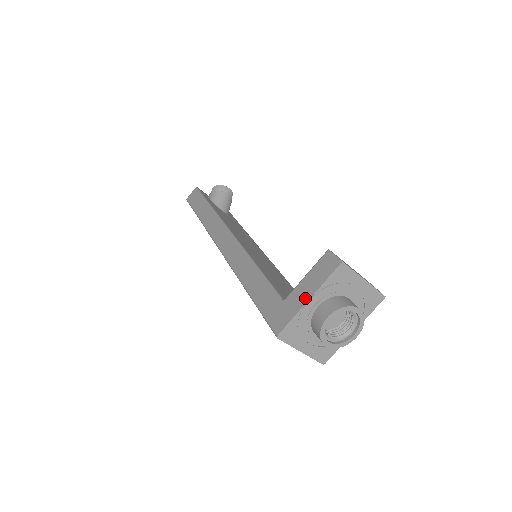
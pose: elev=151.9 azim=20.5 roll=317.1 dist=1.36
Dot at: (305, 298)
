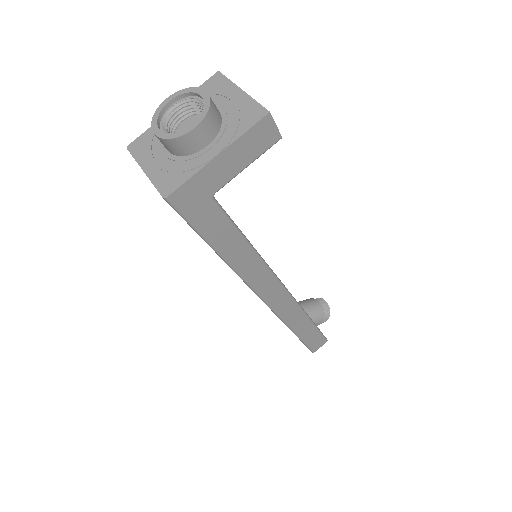
Dot at: occluded
